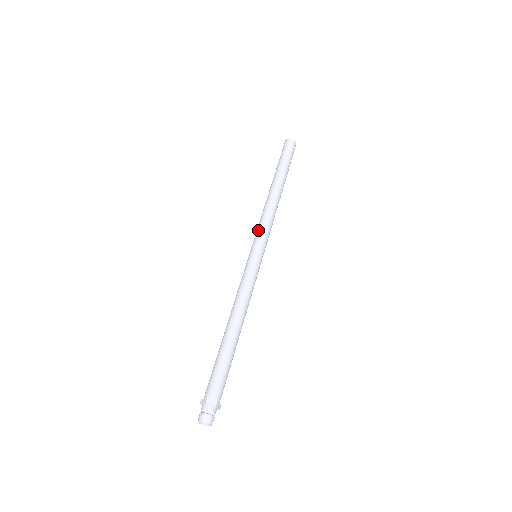
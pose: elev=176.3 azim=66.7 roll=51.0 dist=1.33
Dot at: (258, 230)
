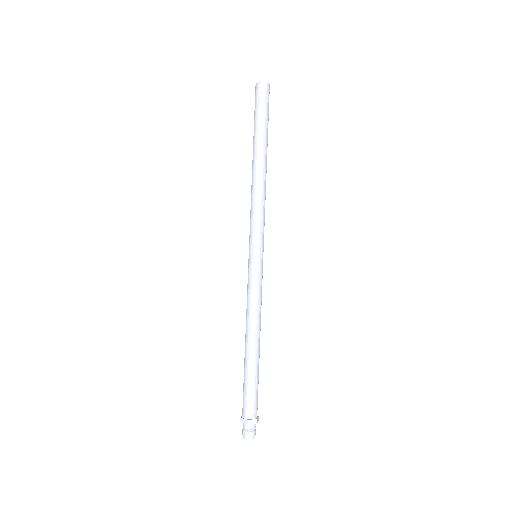
Dot at: (253, 226)
